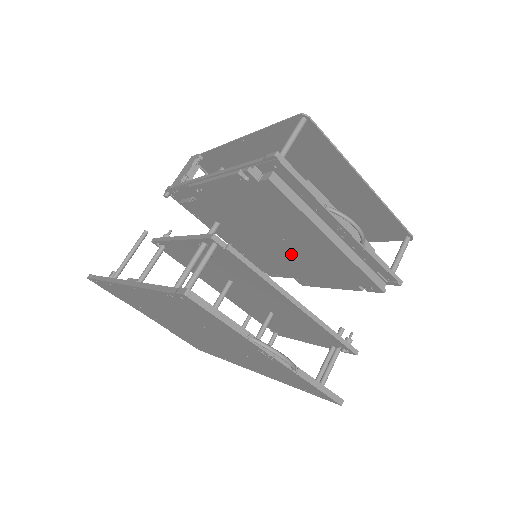
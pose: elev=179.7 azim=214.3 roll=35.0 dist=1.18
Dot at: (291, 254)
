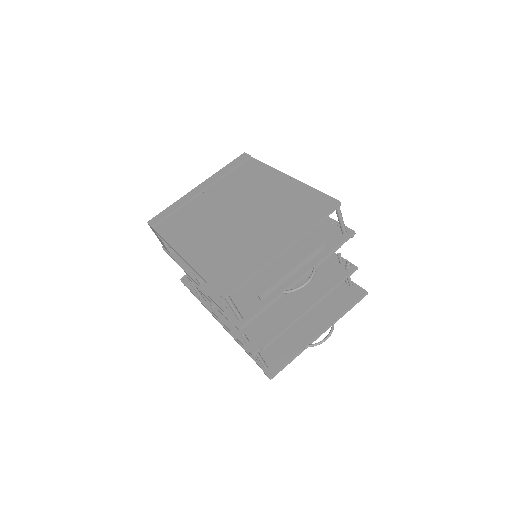
Dot at: occluded
